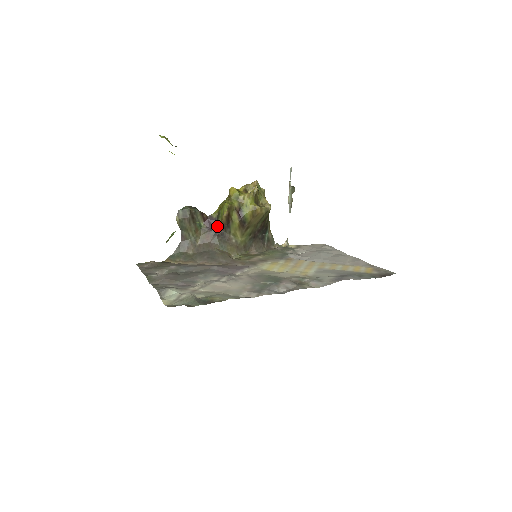
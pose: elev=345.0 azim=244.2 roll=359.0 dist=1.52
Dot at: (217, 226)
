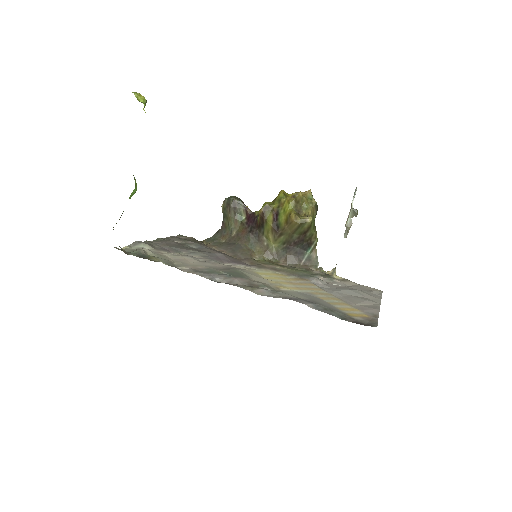
Dot at: (255, 224)
